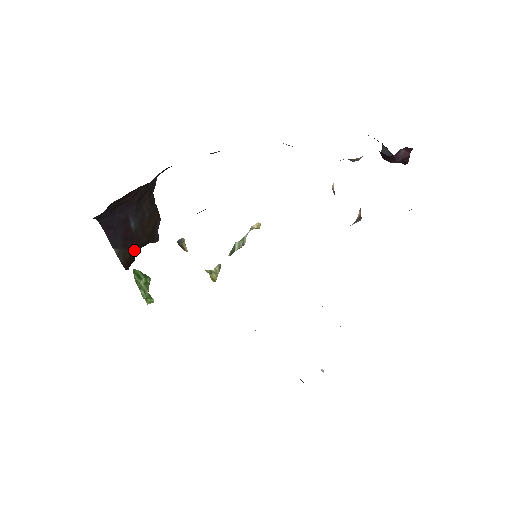
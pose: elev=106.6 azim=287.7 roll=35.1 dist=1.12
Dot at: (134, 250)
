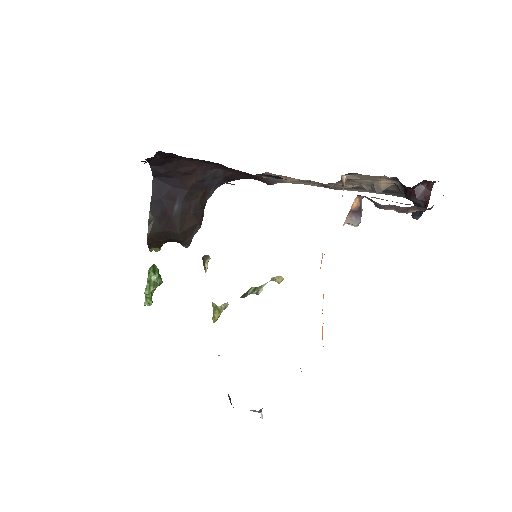
Dot at: (164, 232)
